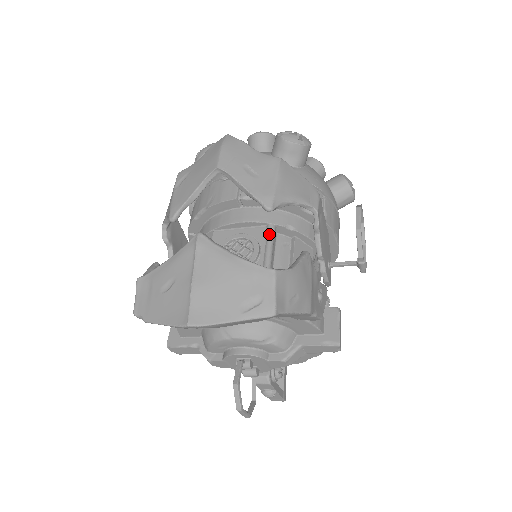
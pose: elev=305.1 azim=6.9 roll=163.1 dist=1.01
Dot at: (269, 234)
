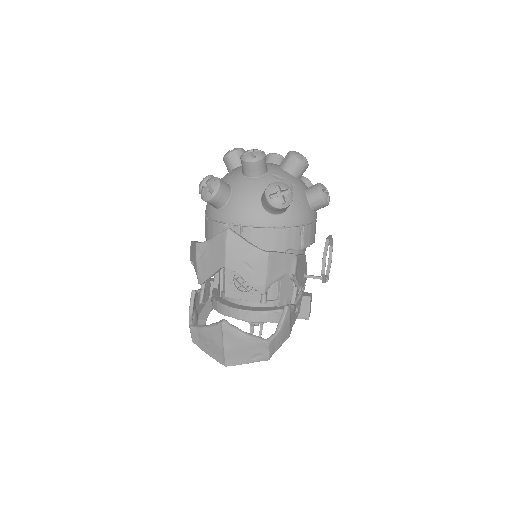
Dot at: occluded
